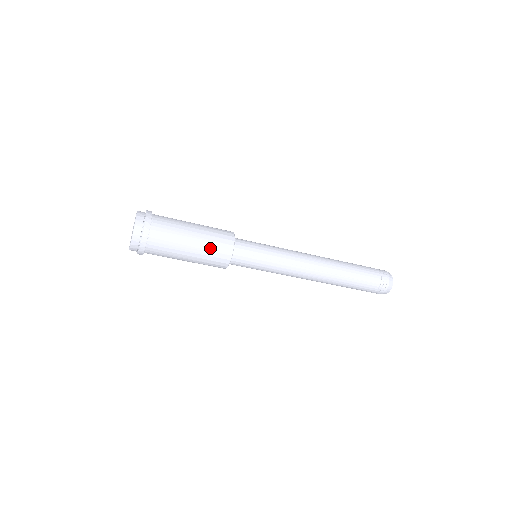
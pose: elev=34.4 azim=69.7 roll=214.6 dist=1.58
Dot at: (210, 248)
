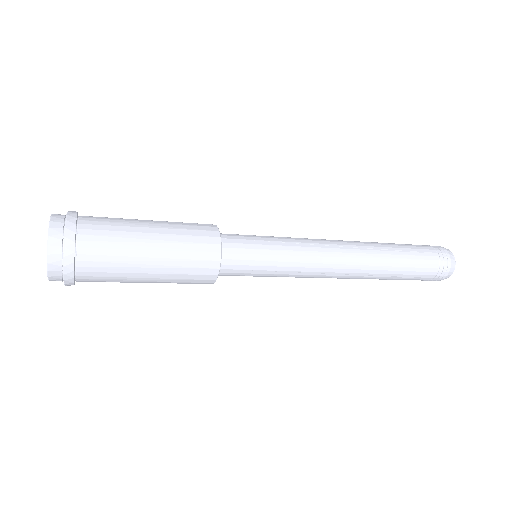
Dot at: (180, 276)
